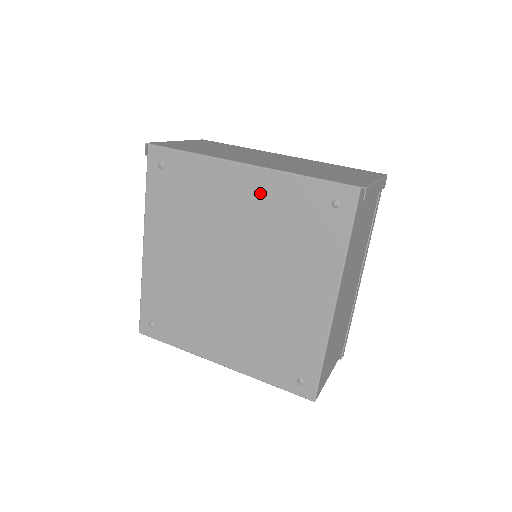
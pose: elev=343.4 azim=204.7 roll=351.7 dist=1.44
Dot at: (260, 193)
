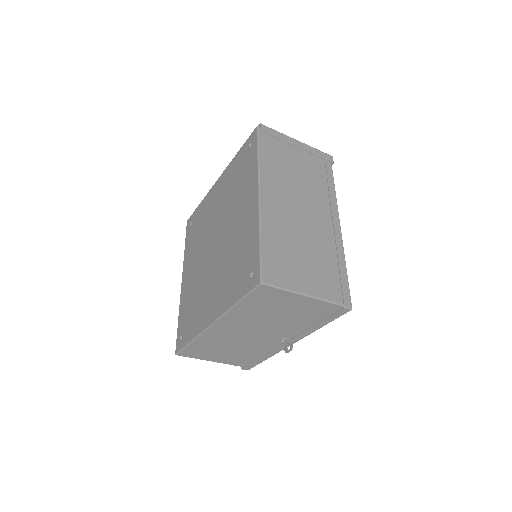
Dot at: (223, 183)
